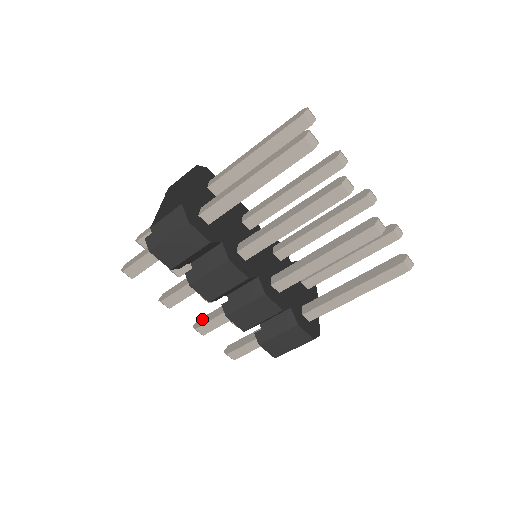
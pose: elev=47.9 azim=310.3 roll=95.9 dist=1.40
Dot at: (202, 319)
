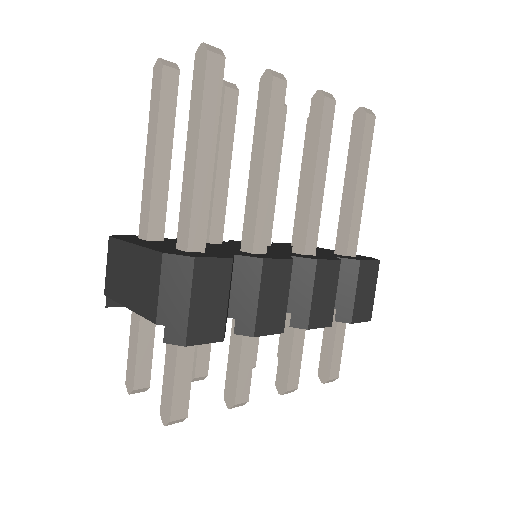
Dot at: (279, 376)
